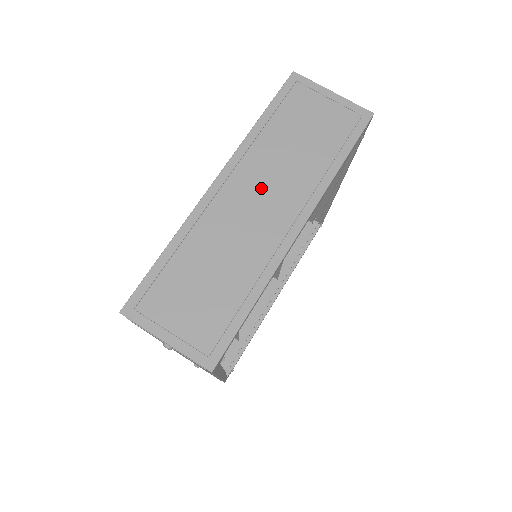
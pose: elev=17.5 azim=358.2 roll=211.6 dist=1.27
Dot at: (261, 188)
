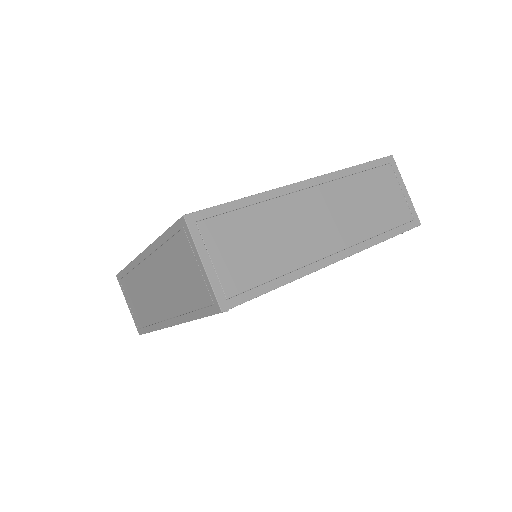
Dot at: (158, 283)
